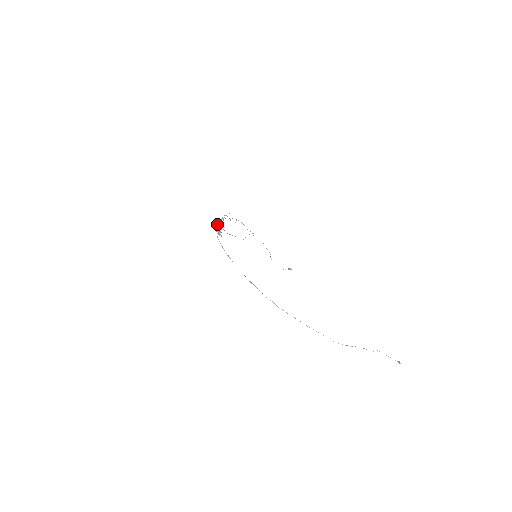
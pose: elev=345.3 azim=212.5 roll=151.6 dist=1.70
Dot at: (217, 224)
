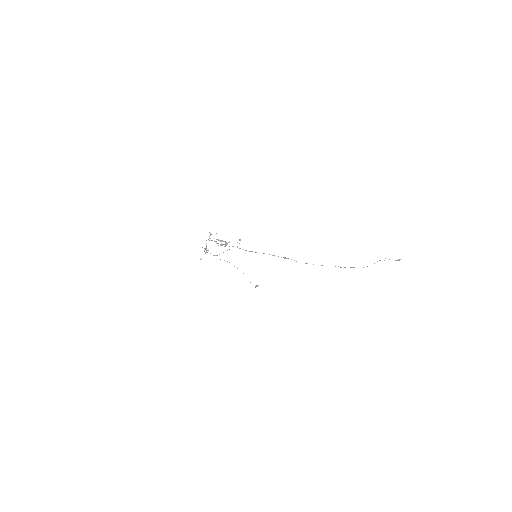
Dot at: (217, 239)
